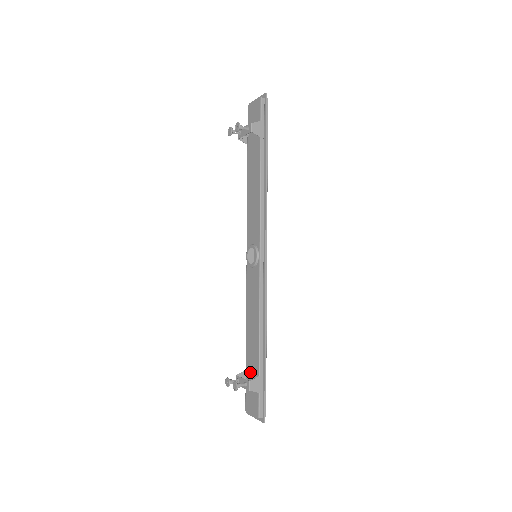
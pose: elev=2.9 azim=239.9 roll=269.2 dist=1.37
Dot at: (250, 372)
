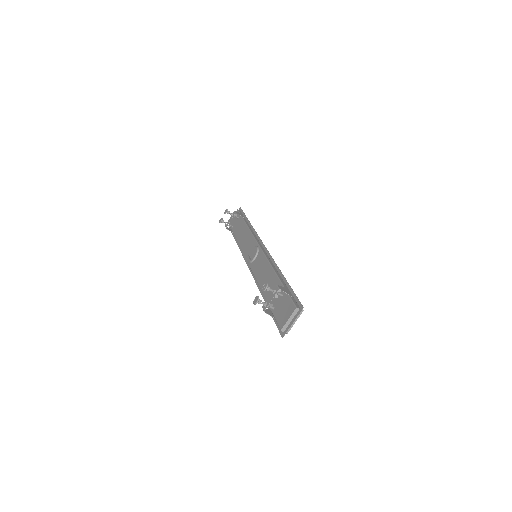
Dot at: (275, 301)
